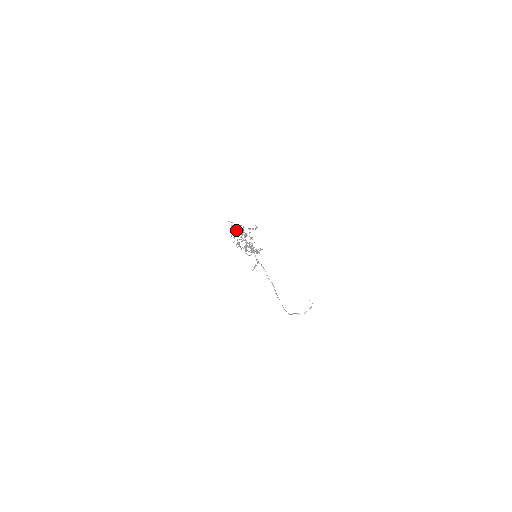
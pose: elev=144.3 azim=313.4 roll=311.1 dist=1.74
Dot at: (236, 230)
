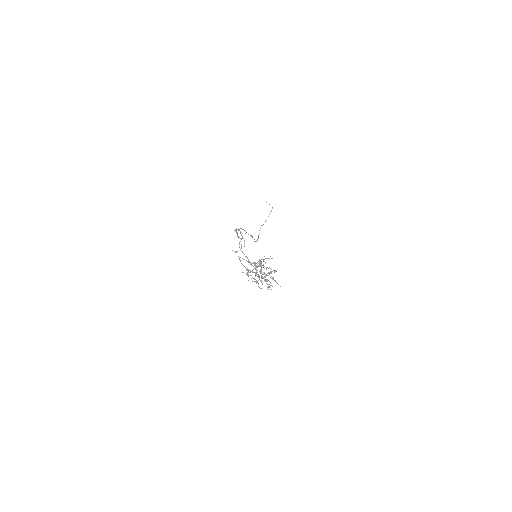
Dot at: (252, 272)
